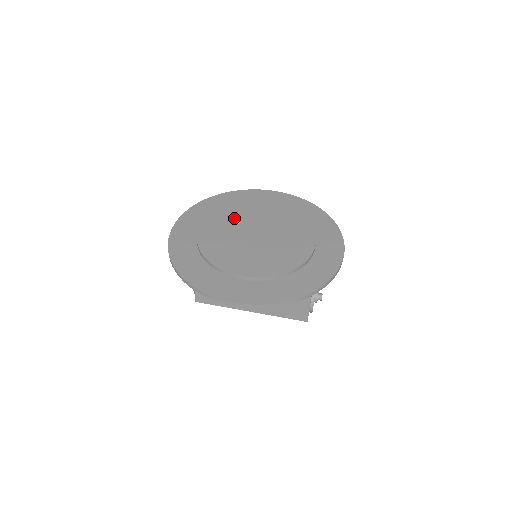
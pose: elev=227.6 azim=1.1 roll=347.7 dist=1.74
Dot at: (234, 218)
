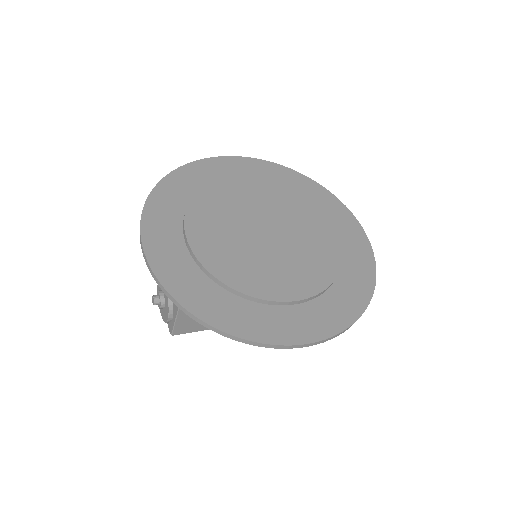
Dot at: (221, 212)
